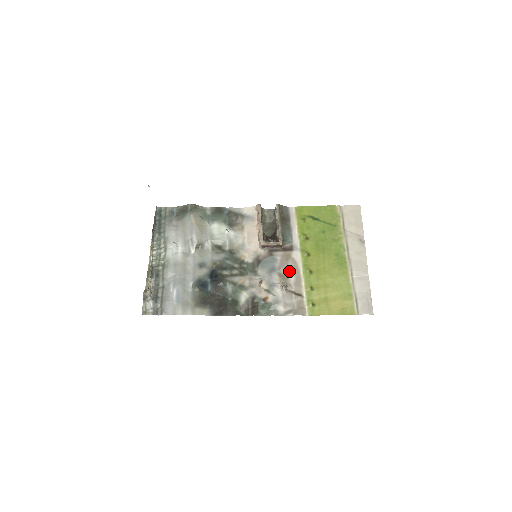
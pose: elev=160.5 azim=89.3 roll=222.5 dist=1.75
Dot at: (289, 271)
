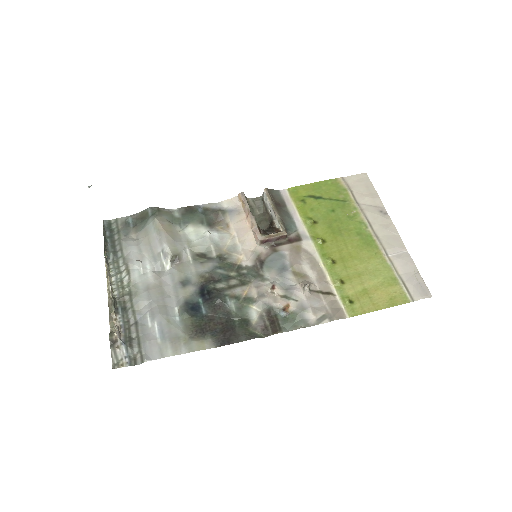
Dot at: (305, 266)
